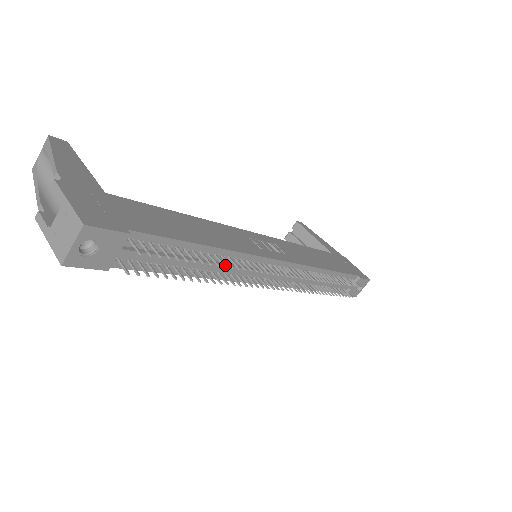
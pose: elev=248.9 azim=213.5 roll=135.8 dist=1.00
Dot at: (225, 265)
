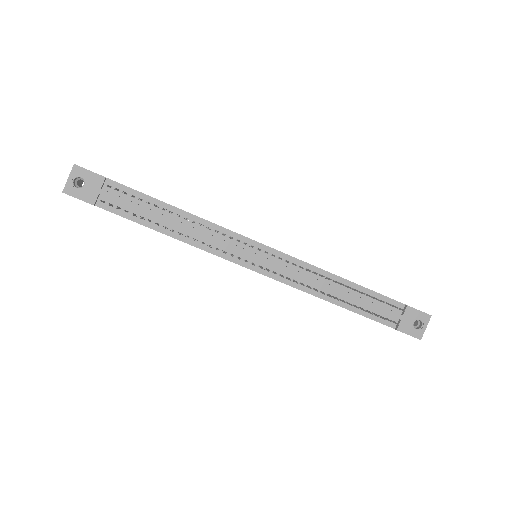
Dot at: (186, 218)
